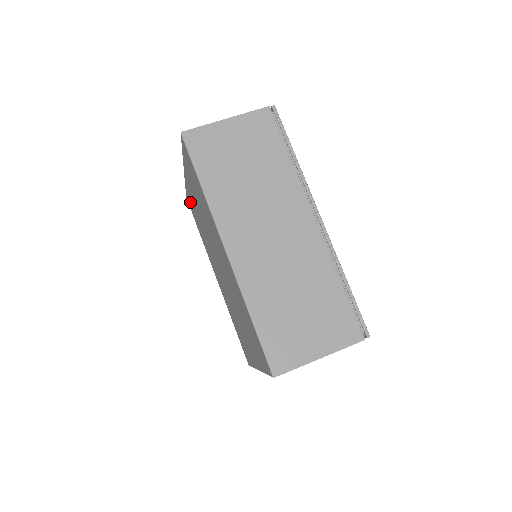
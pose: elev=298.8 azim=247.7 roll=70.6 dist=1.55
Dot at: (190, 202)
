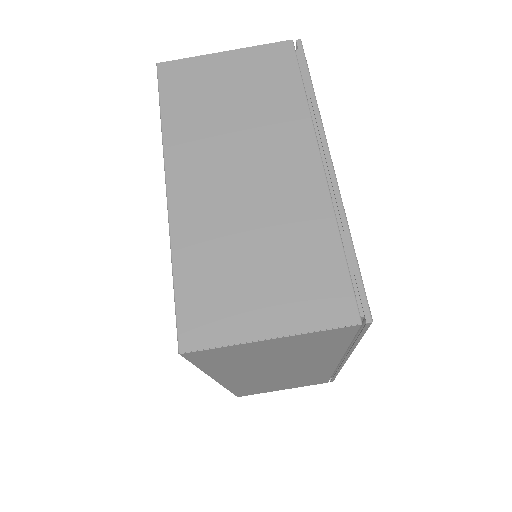
Dot at: occluded
